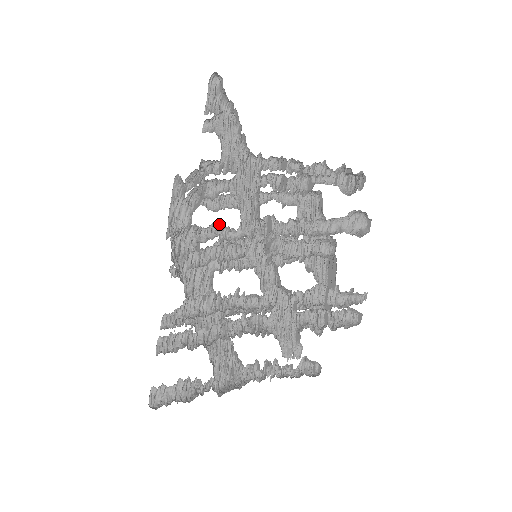
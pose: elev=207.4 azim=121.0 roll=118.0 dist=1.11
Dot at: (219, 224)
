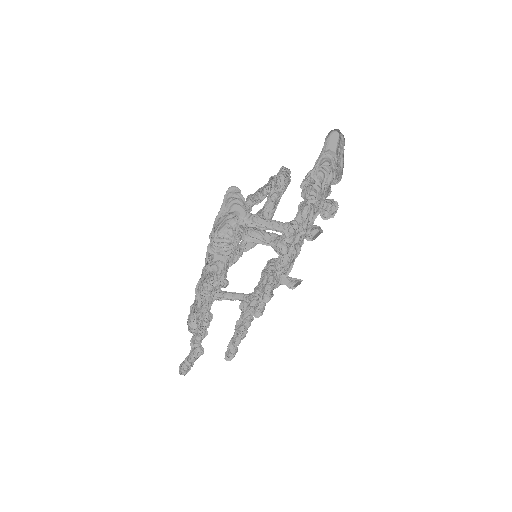
Dot at: (276, 275)
